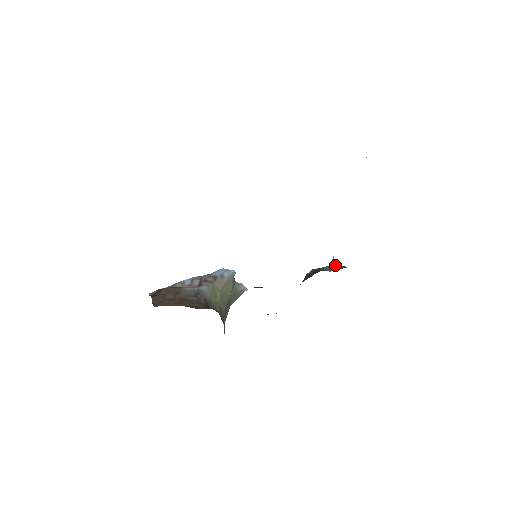
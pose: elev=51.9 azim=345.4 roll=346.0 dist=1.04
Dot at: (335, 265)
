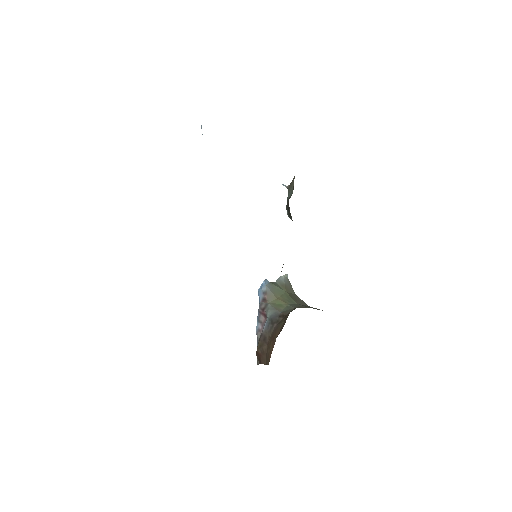
Dot at: (289, 187)
